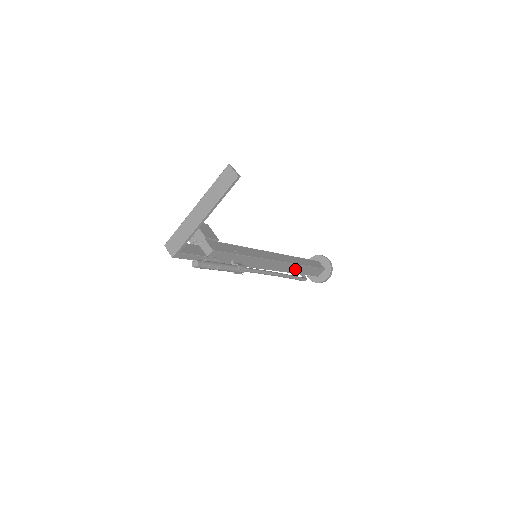
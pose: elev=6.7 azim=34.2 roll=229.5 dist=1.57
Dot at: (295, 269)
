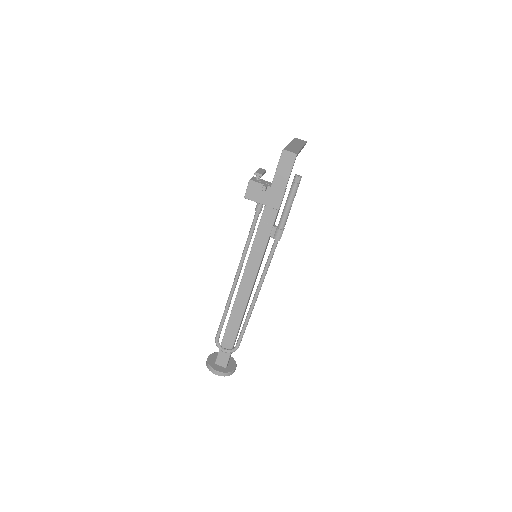
Dot at: (242, 319)
